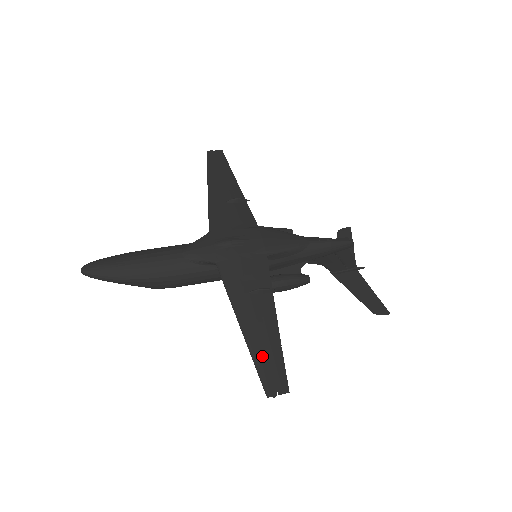
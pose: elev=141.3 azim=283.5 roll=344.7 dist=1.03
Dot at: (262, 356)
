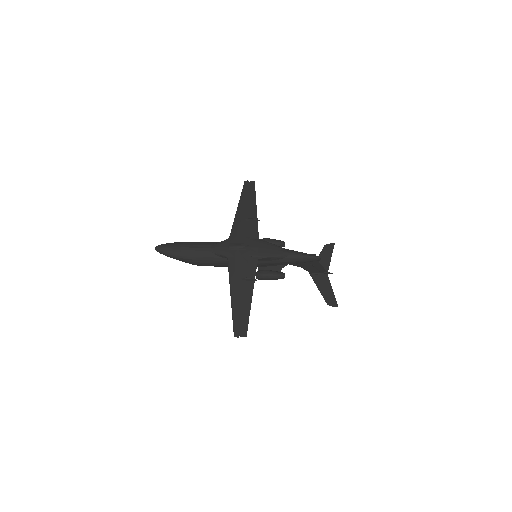
Dot at: (238, 315)
